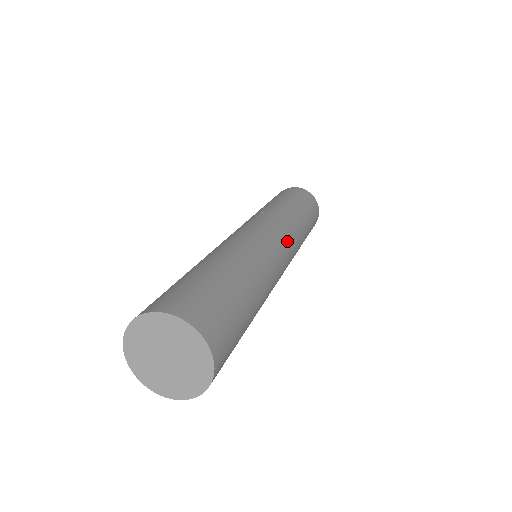
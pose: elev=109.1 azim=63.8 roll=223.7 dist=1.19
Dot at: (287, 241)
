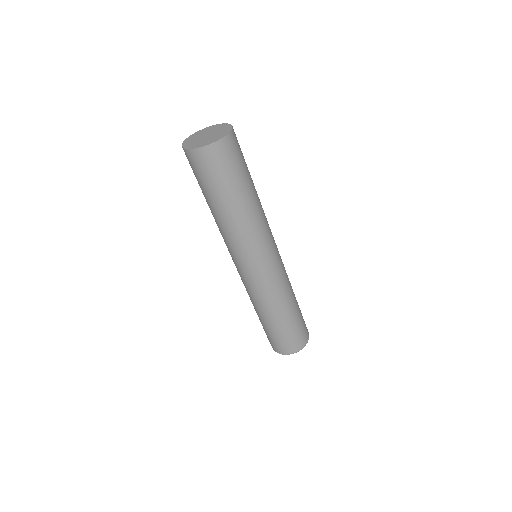
Dot at: (280, 258)
